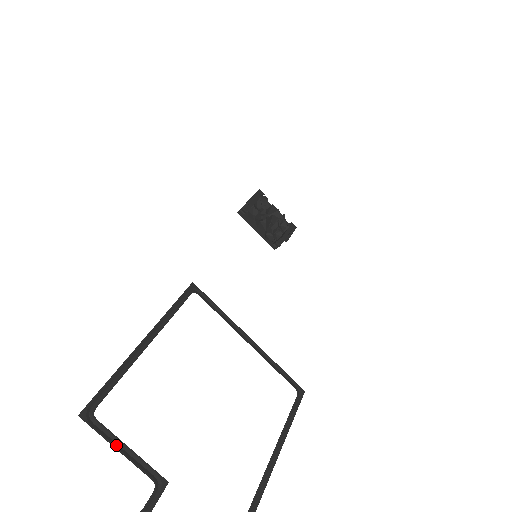
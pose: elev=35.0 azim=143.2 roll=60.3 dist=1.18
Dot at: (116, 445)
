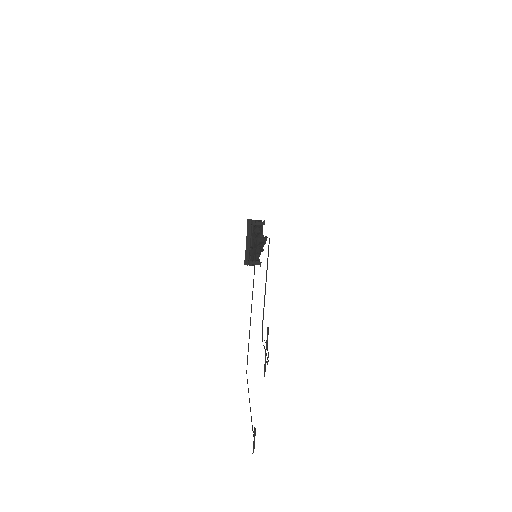
Dot at: occluded
